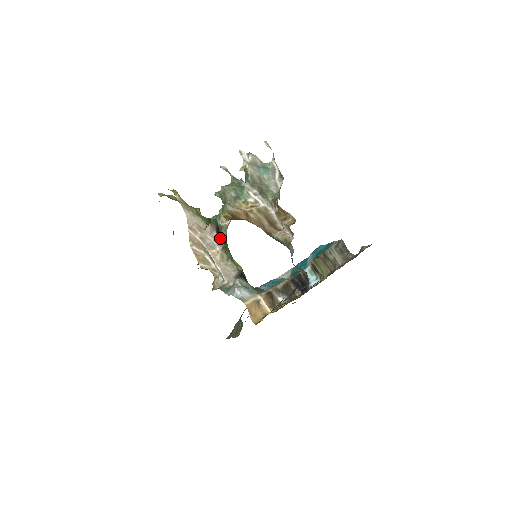
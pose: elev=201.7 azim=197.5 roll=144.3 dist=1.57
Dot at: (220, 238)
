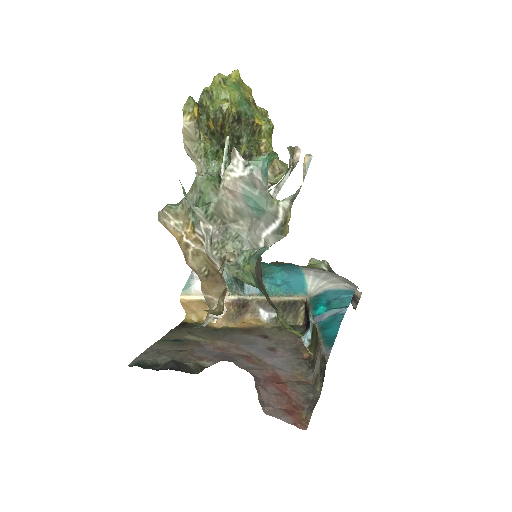
Dot at: occluded
